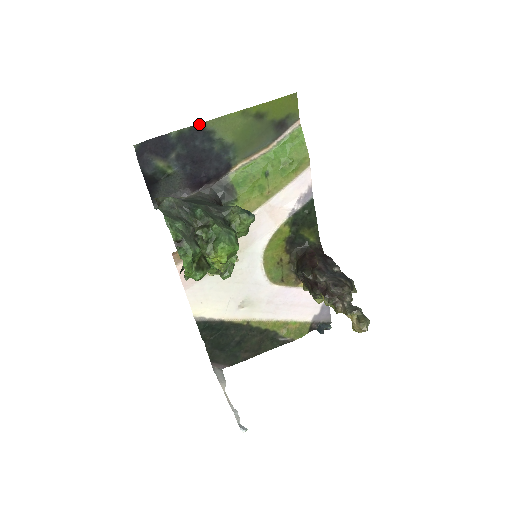
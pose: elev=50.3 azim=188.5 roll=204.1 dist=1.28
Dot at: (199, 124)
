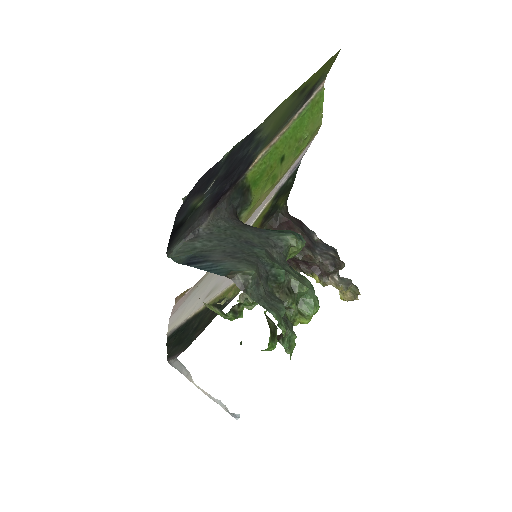
Dot at: (254, 129)
